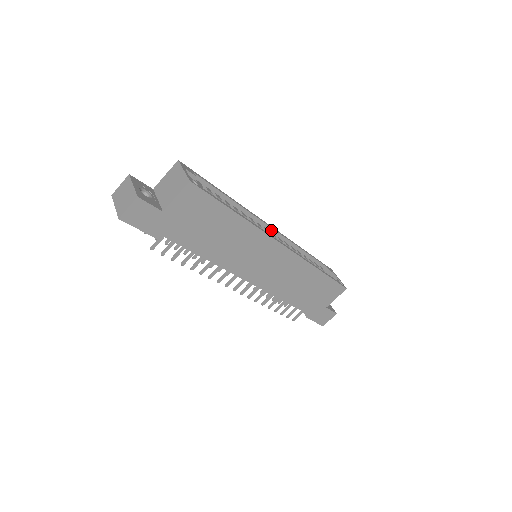
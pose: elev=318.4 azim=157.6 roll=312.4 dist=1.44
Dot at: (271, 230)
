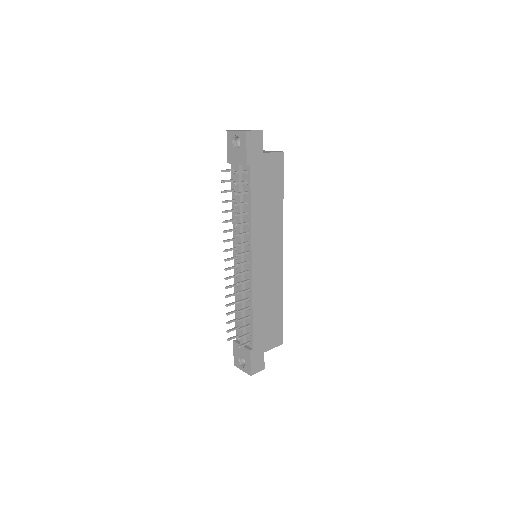
Dot at: occluded
